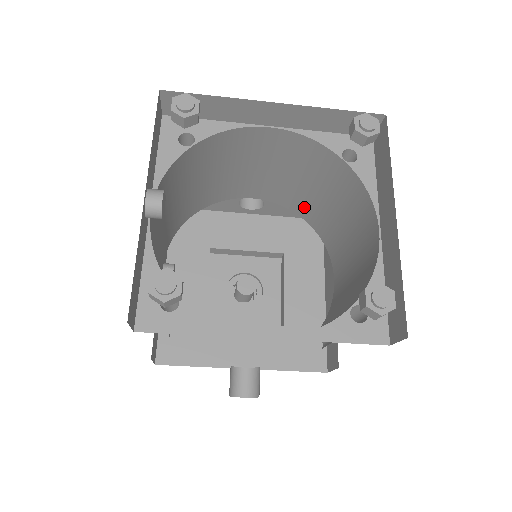
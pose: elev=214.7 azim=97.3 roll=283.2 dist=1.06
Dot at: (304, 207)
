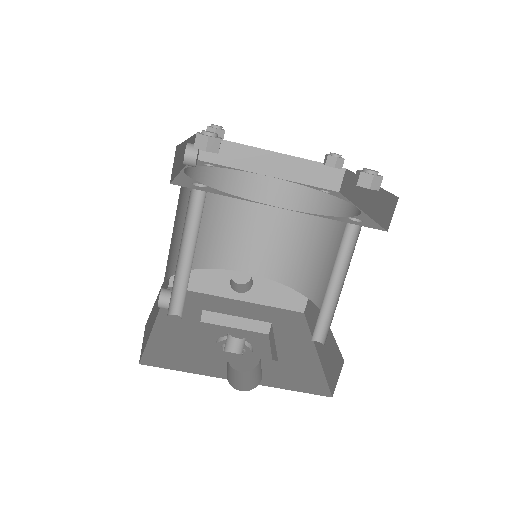
Dot at: (290, 269)
